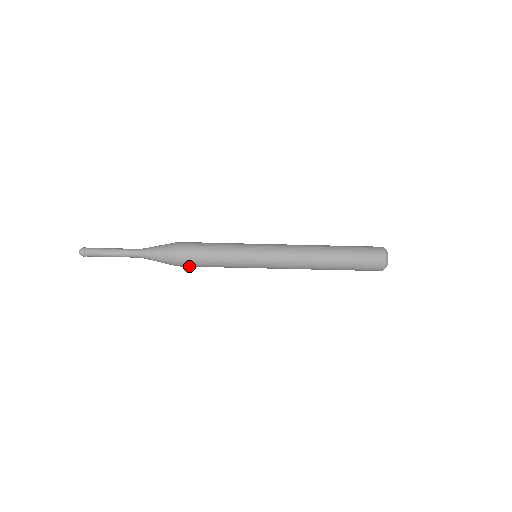
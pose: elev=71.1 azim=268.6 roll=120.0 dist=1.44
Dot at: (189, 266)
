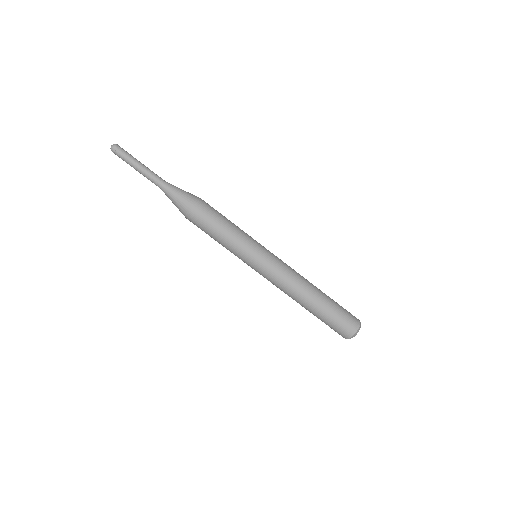
Dot at: (196, 225)
